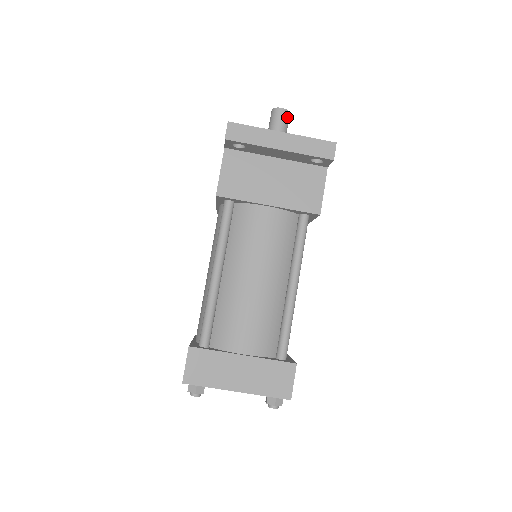
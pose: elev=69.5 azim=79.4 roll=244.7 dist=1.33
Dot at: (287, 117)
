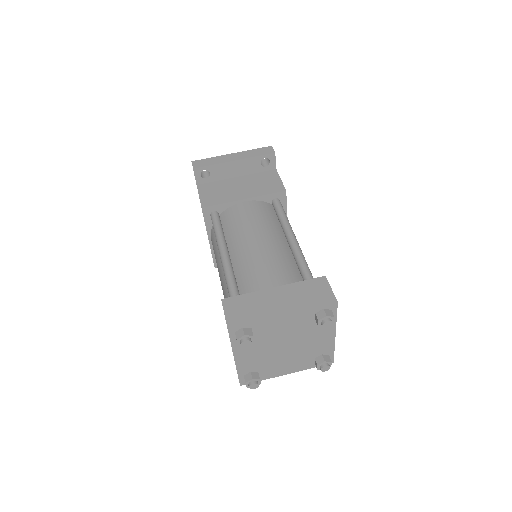
Dot at: occluded
